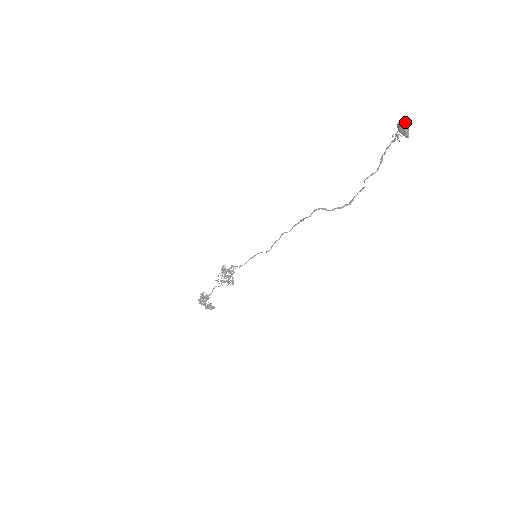
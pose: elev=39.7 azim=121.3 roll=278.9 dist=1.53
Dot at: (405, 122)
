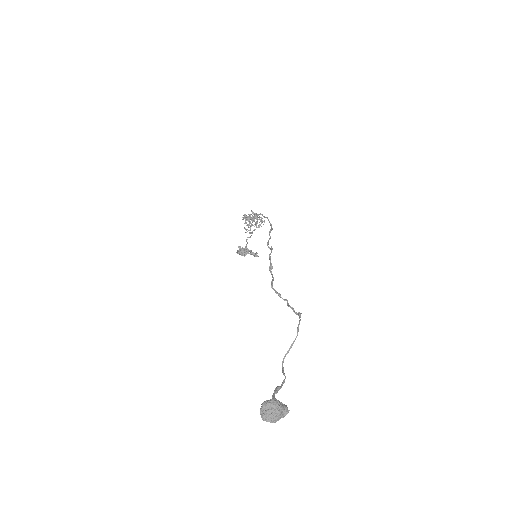
Dot at: (266, 418)
